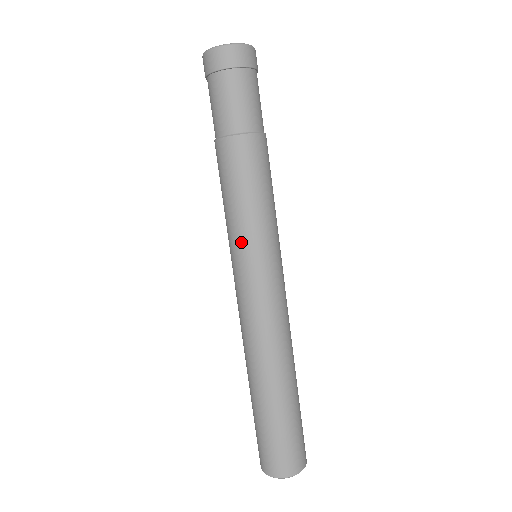
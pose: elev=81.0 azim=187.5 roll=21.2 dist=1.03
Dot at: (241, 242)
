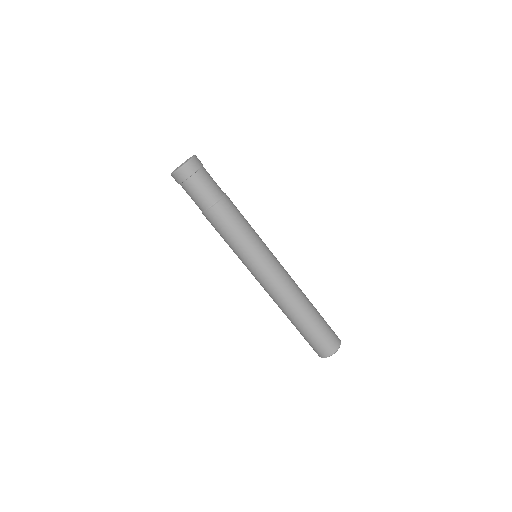
Dot at: (238, 257)
